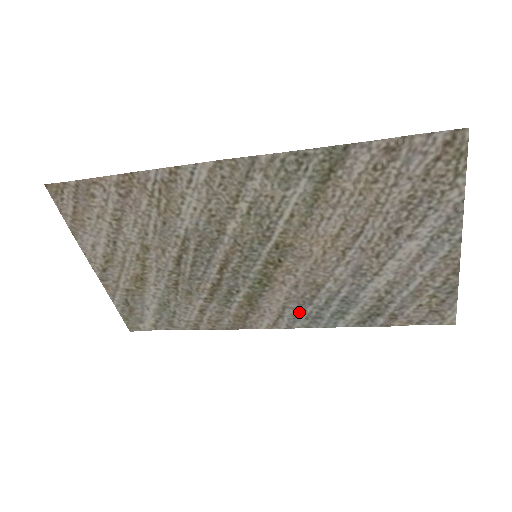
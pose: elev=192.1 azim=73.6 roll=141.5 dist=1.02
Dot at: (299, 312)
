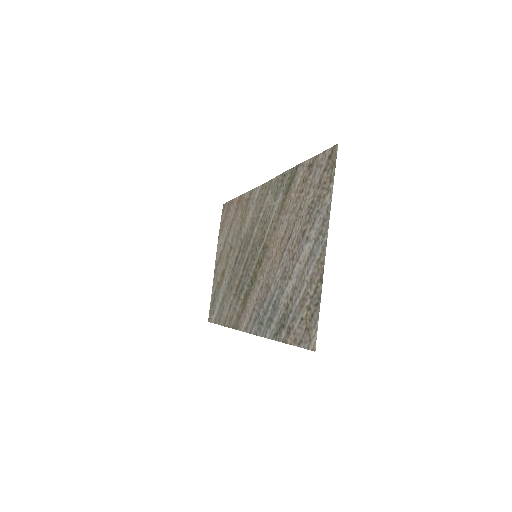
Dot at: (257, 316)
